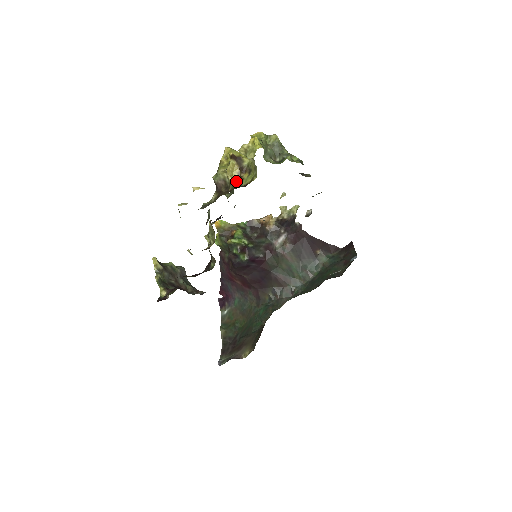
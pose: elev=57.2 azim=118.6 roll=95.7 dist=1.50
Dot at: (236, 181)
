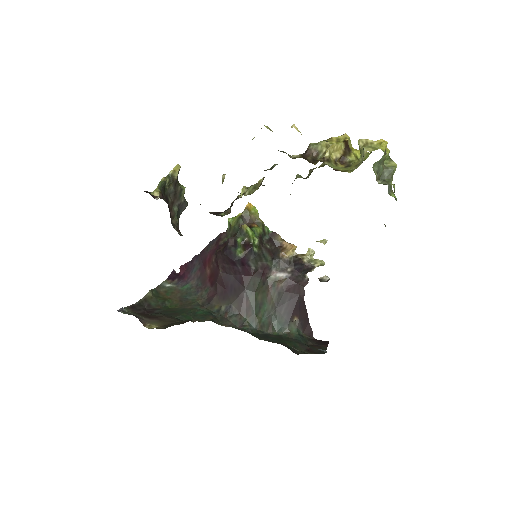
Dot at: (330, 160)
